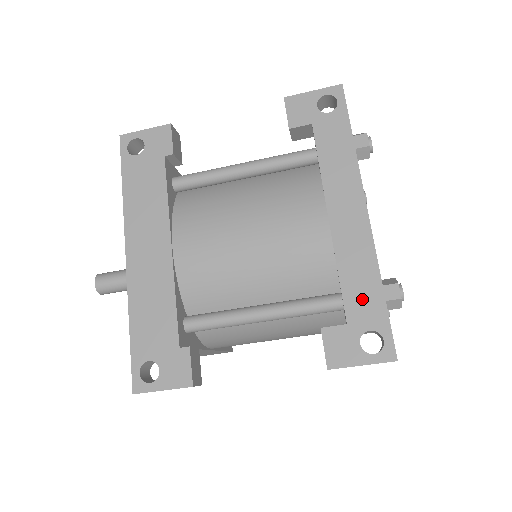
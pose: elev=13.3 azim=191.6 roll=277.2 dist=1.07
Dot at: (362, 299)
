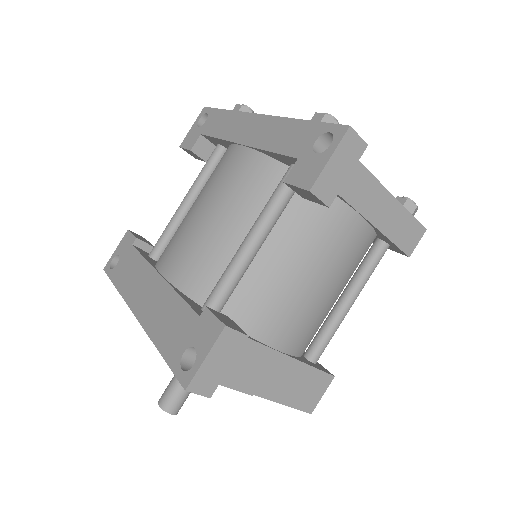
Dot at: (294, 139)
